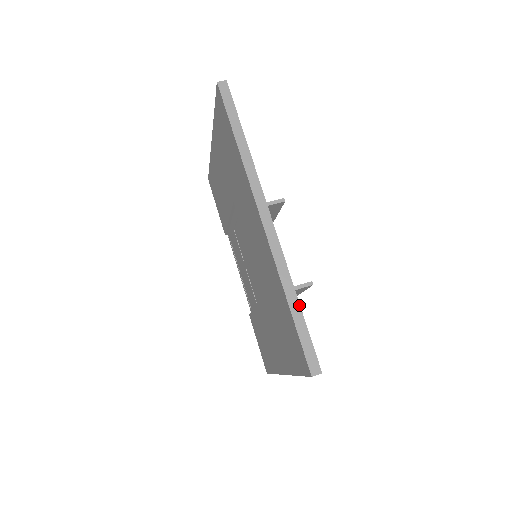
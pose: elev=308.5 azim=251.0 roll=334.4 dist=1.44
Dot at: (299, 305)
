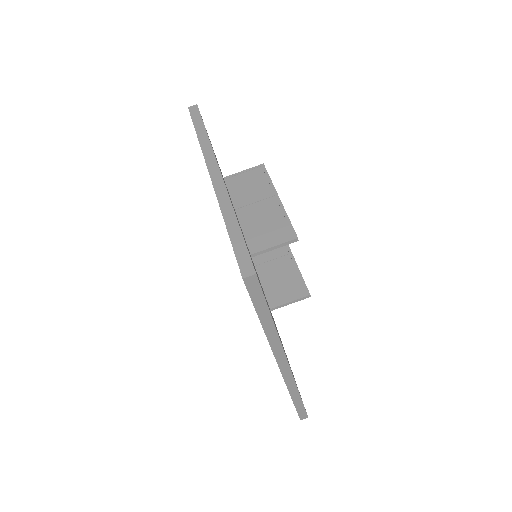
Dot at: (301, 399)
